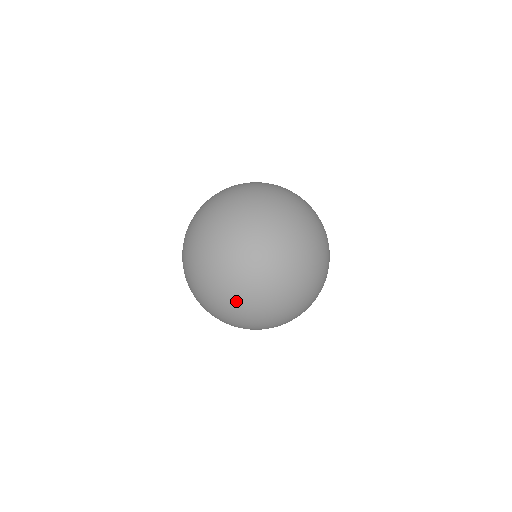
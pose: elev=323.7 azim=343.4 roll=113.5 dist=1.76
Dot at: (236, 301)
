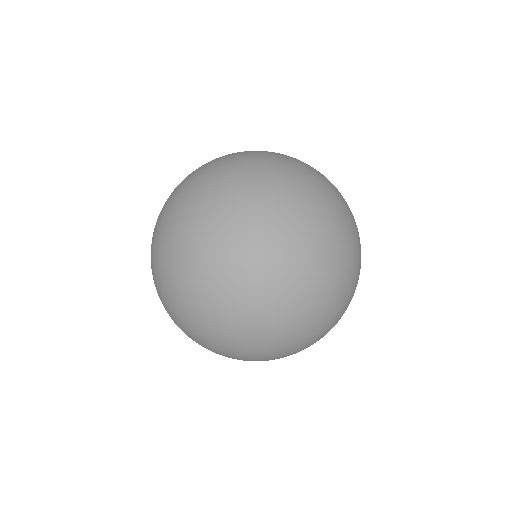
Dot at: (157, 275)
